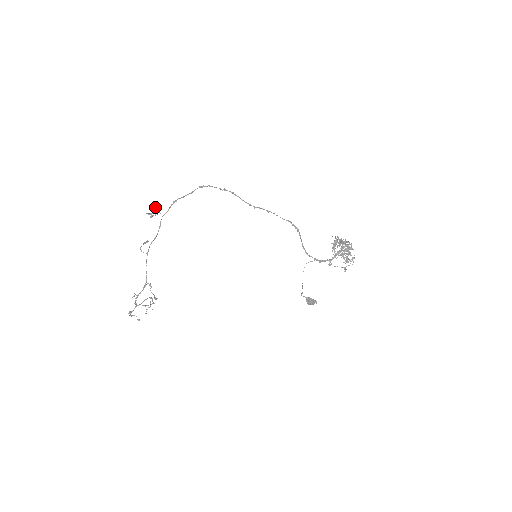
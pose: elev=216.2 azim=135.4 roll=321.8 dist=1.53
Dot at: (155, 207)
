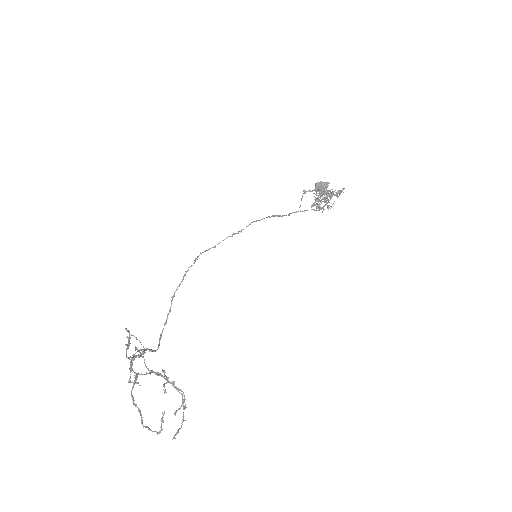
Dot at: occluded
